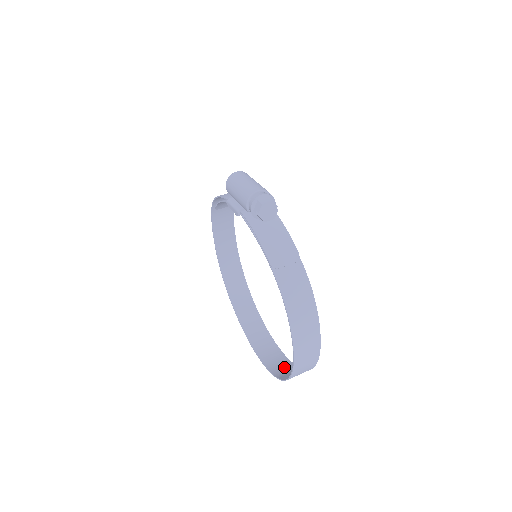
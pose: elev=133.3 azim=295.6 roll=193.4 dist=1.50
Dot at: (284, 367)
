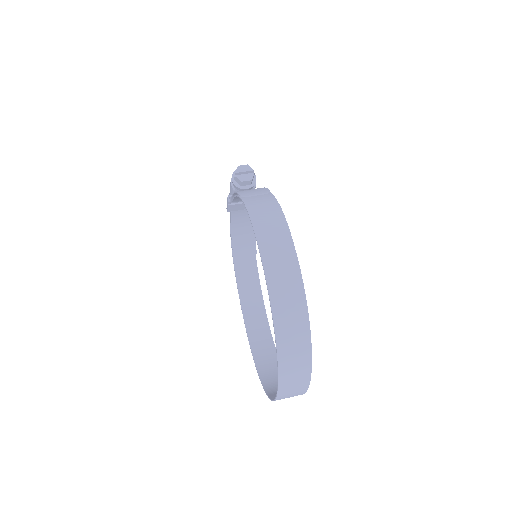
Dot at: (296, 383)
